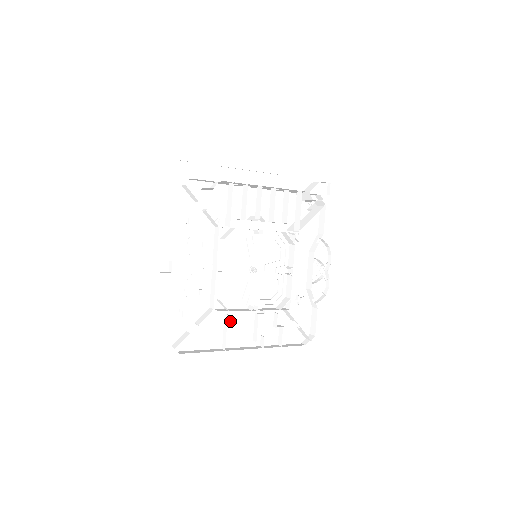
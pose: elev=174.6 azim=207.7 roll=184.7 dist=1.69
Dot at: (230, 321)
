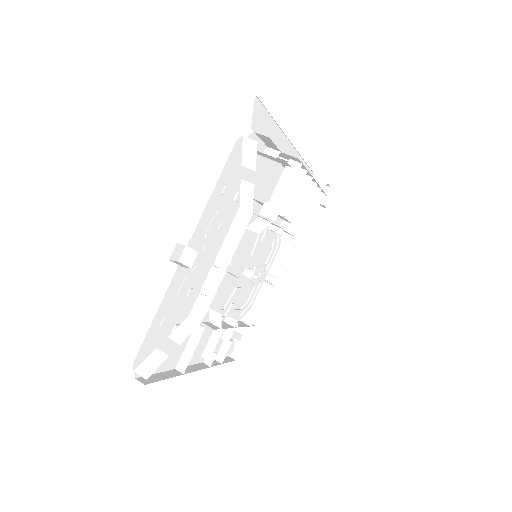
Dot at: occluded
